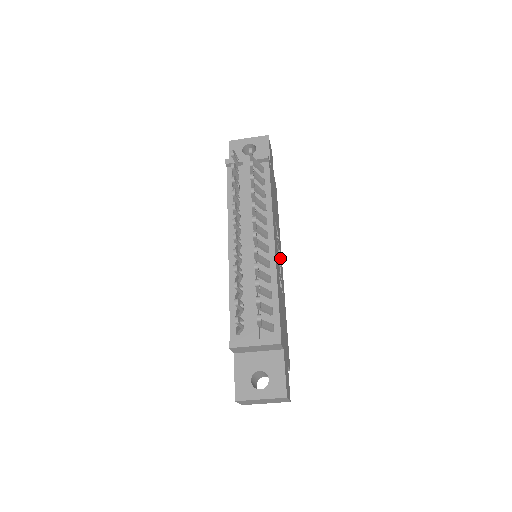
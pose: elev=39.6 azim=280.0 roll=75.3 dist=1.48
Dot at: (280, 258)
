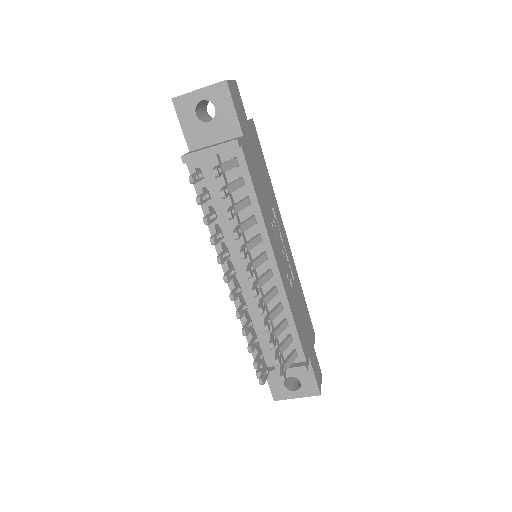
Dot at: (282, 236)
